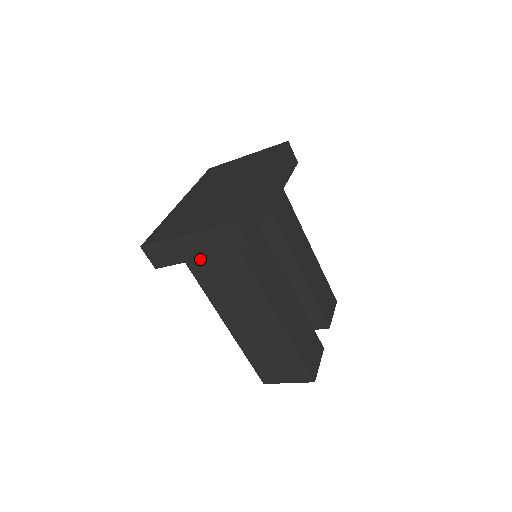
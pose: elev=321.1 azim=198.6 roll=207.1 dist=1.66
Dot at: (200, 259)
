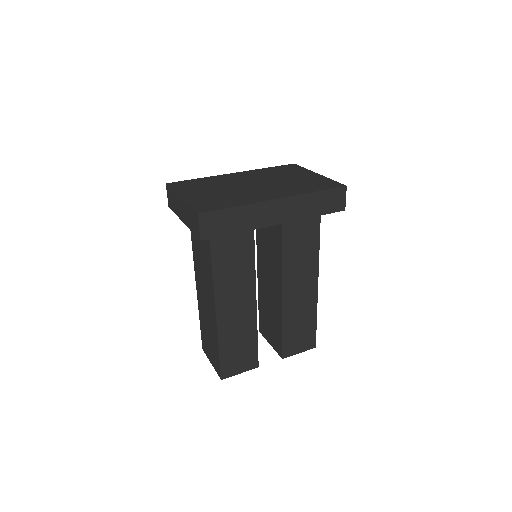
Dot at: occluded
